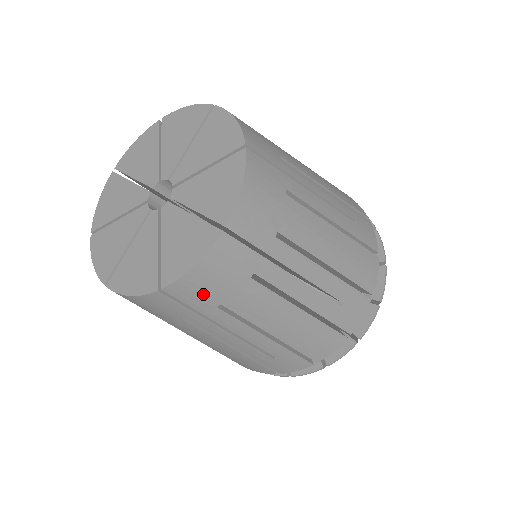
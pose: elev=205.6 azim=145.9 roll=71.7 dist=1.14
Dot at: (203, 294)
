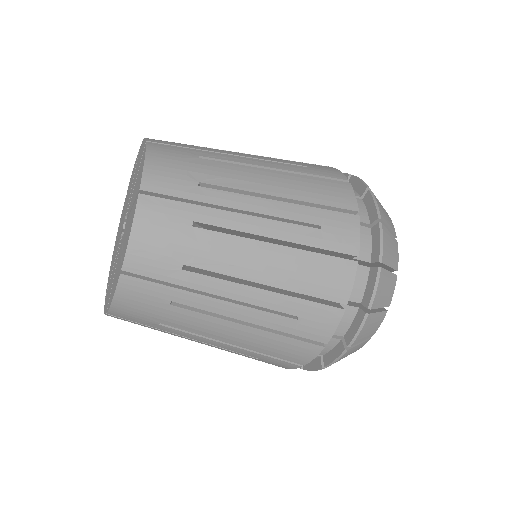
Dot at: (159, 259)
